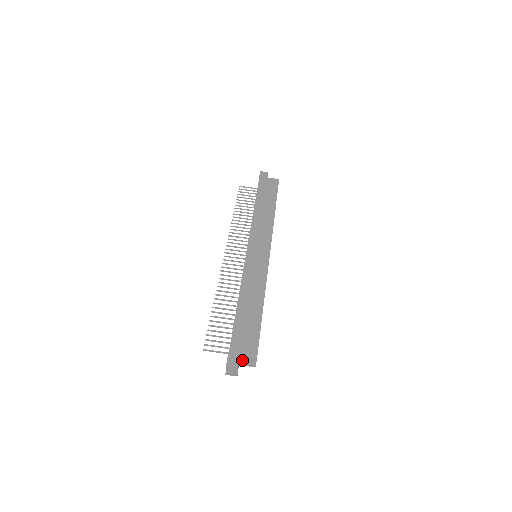
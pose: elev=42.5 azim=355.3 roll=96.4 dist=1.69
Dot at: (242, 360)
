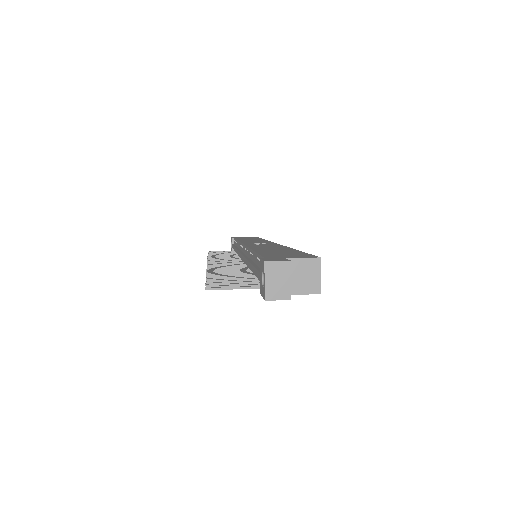
Dot at: (291, 273)
